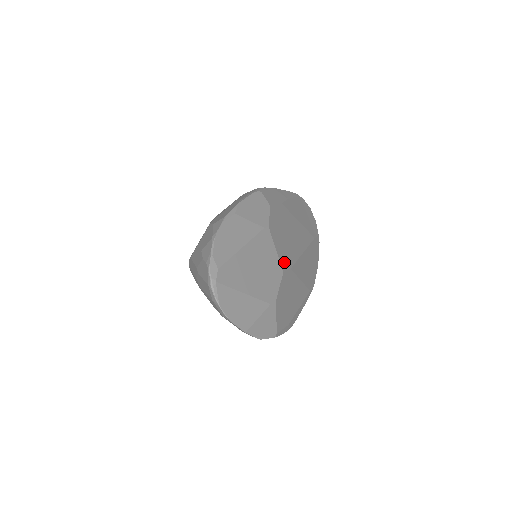
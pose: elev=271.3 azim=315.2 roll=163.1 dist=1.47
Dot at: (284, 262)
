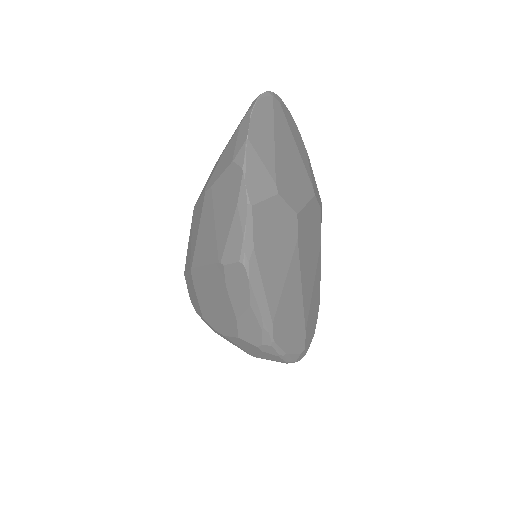
Dot at: (301, 222)
